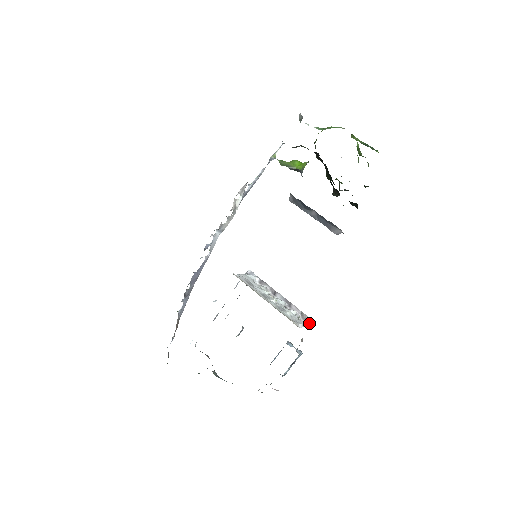
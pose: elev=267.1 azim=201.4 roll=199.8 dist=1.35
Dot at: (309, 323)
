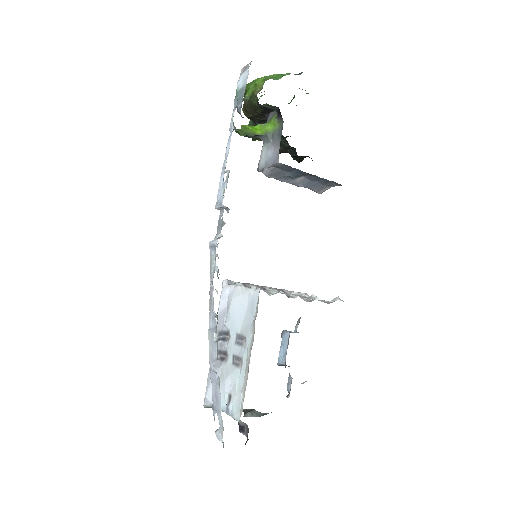
Dot at: occluded
